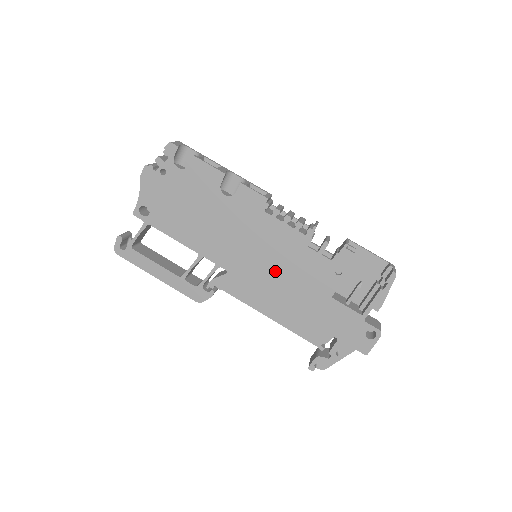
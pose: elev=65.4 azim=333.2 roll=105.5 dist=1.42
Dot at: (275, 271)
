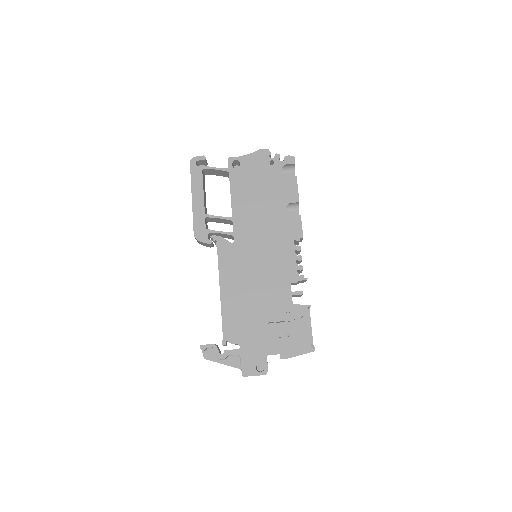
Dot at: (258, 273)
